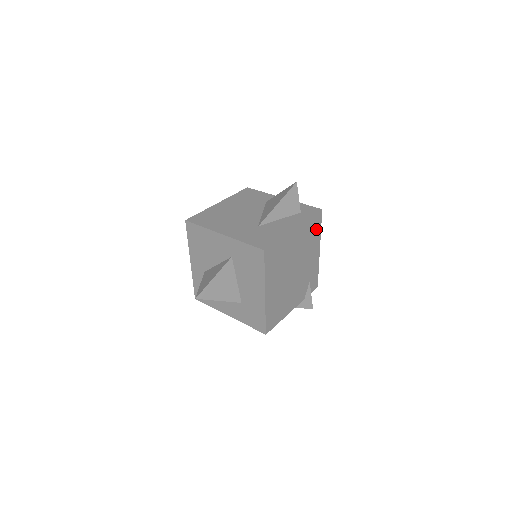
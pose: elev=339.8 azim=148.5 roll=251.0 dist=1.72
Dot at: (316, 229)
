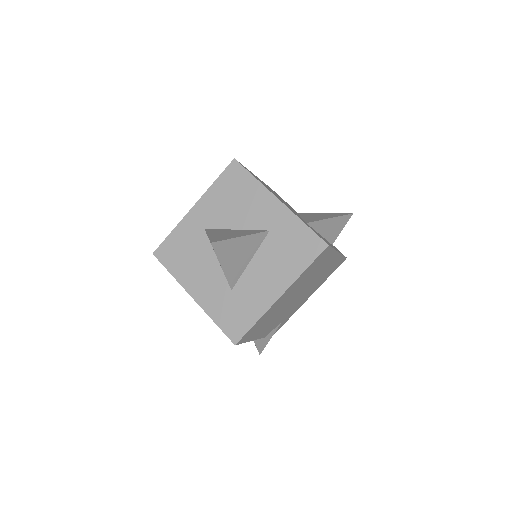
Dot at: (330, 272)
